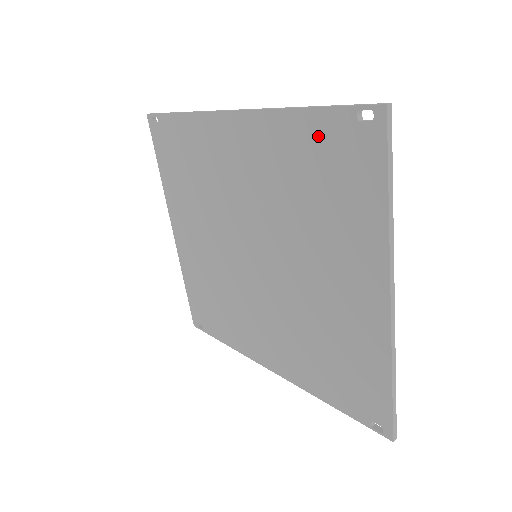
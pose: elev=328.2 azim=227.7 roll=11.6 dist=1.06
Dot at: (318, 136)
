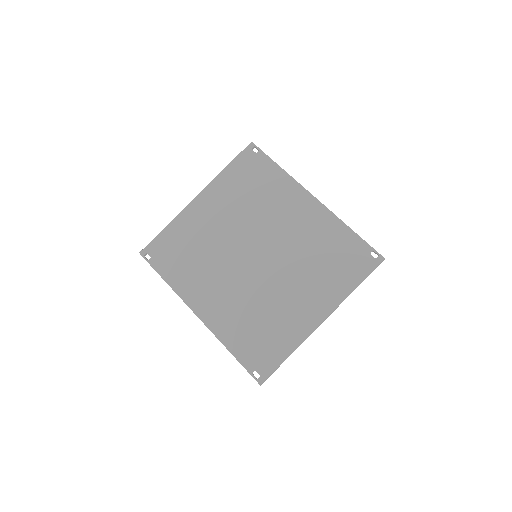
Dot at: (349, 243)
